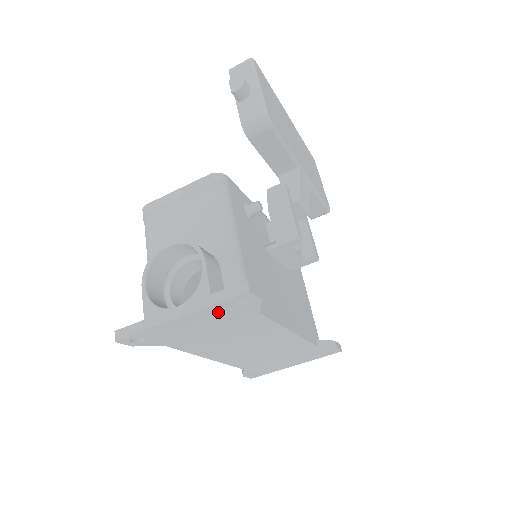
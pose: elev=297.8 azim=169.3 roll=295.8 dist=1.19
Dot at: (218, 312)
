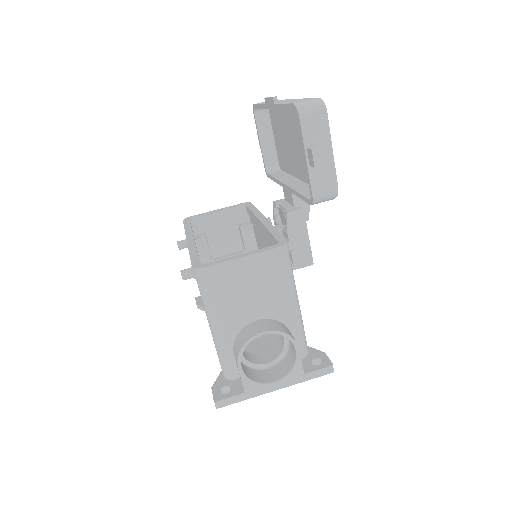
Dot at: occluded
